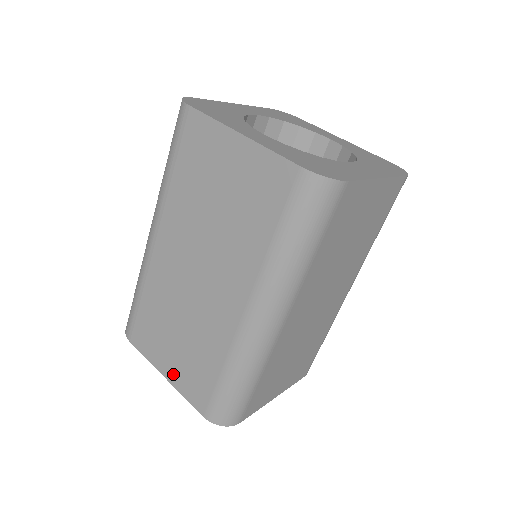
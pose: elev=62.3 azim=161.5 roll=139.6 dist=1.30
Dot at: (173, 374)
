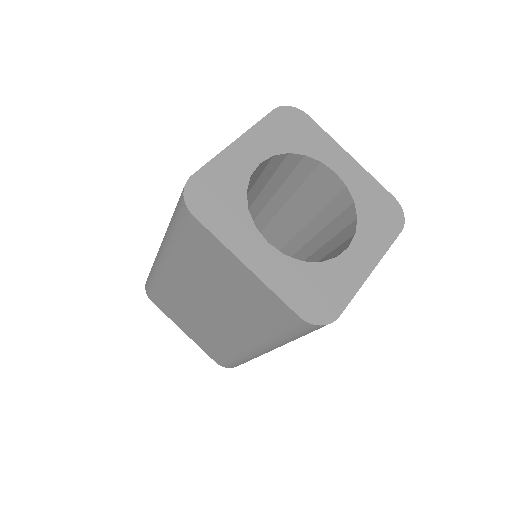
Dot at: (191, 335)
